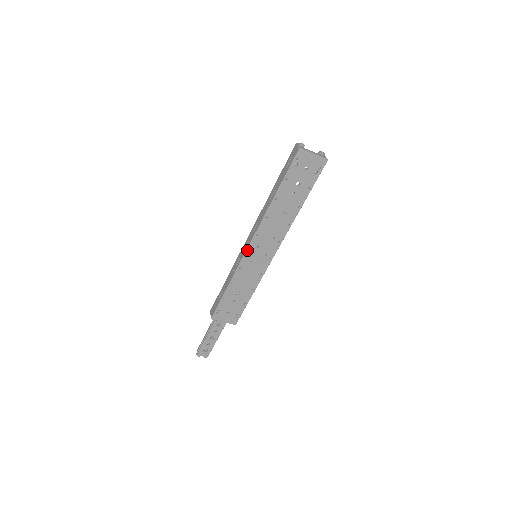
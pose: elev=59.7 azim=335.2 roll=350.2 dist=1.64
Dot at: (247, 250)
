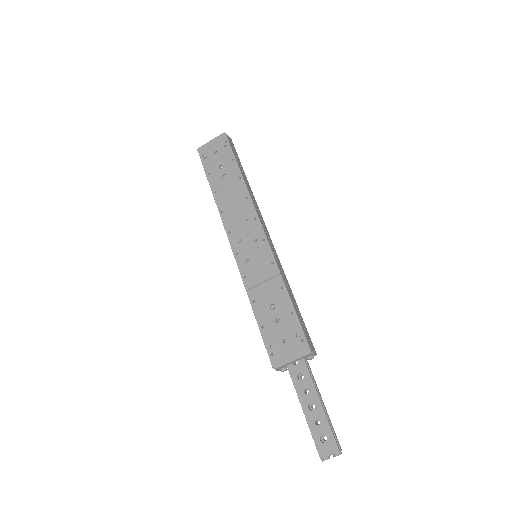
Dot at: (234, 254)
